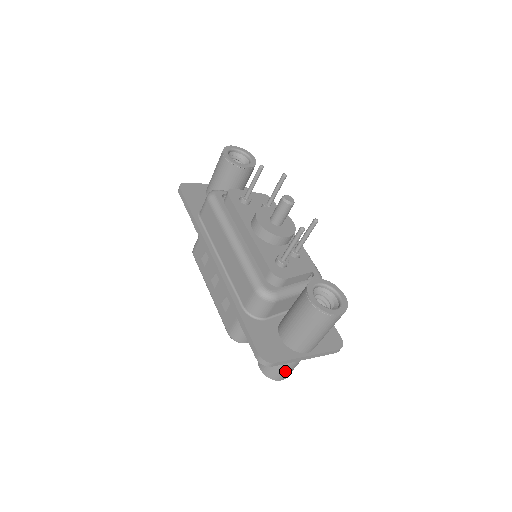
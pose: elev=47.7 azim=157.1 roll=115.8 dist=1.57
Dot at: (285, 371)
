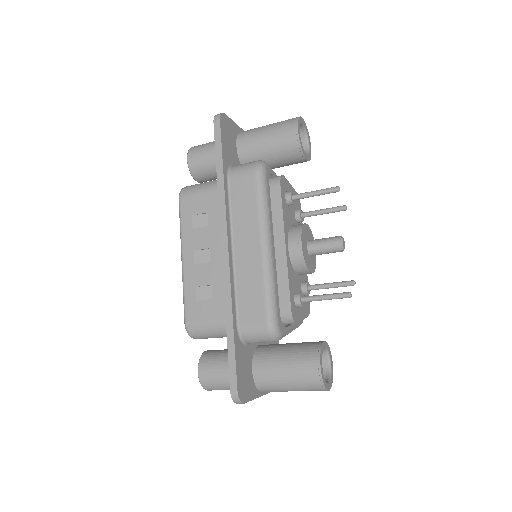
Dot at: occluded
